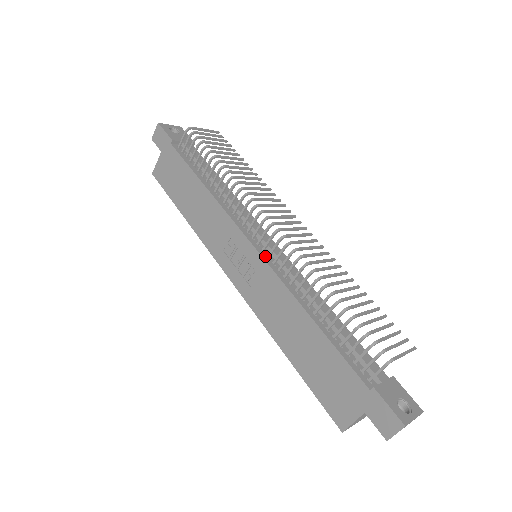
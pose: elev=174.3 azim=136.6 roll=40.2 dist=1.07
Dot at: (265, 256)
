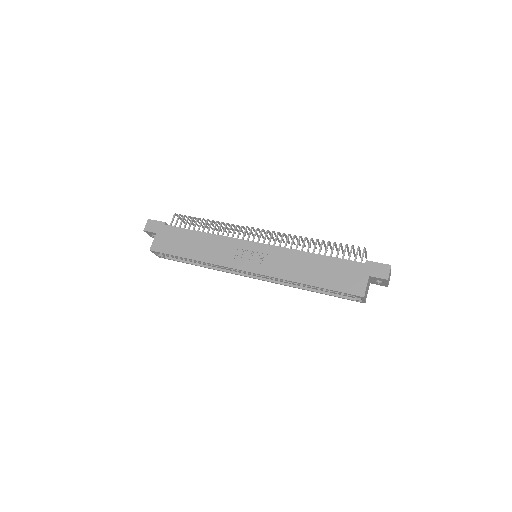
Dot at: (267, 245)
